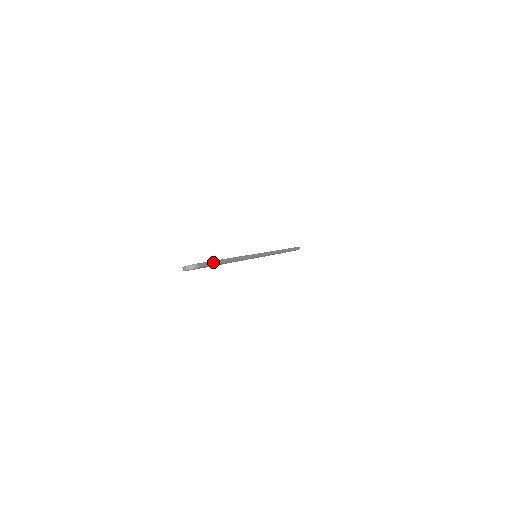
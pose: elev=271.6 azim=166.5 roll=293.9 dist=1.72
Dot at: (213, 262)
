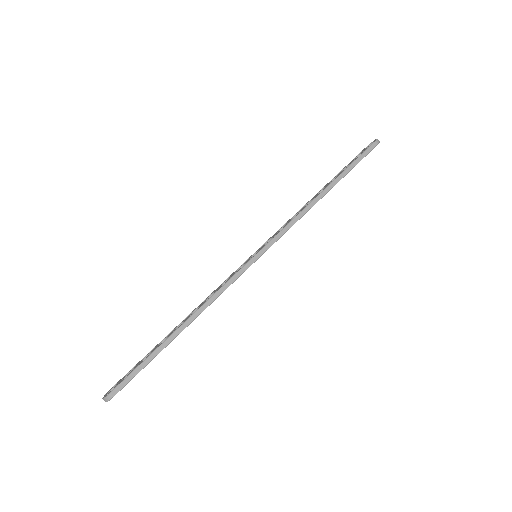
Dot at: (140, 366)
